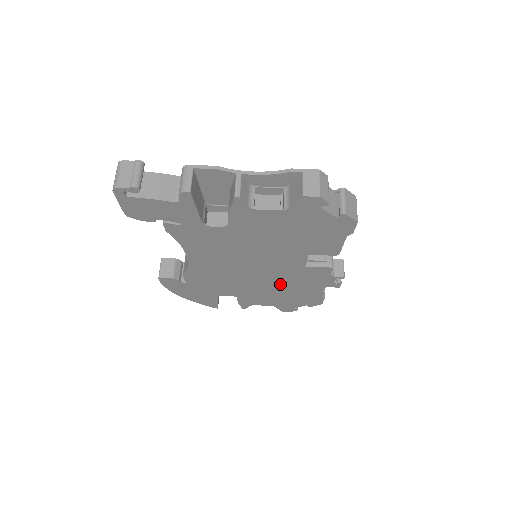
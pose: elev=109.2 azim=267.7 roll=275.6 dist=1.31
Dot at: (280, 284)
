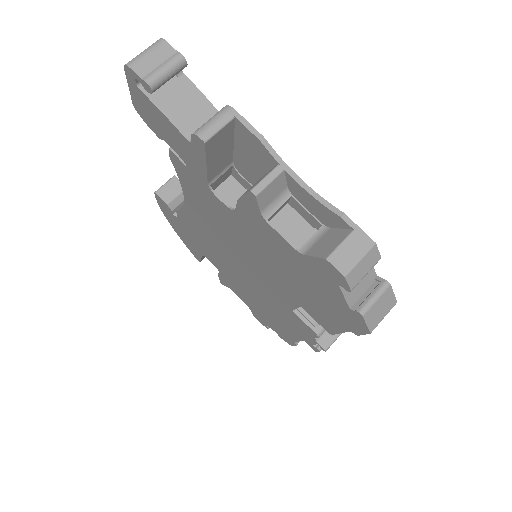
Dot at: (262, 299)
